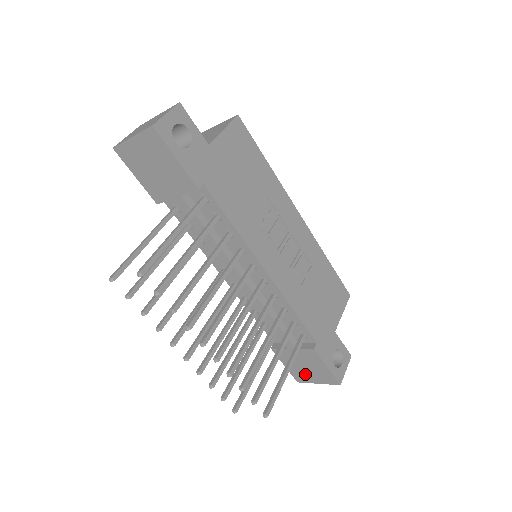
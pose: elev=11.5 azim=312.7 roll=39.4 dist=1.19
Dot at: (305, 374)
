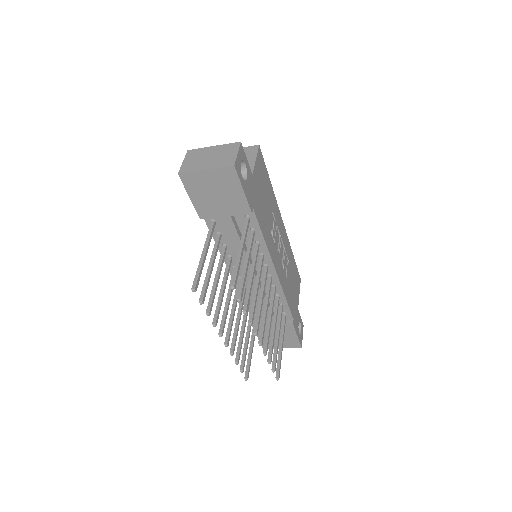
Dot at: (274, 342)
